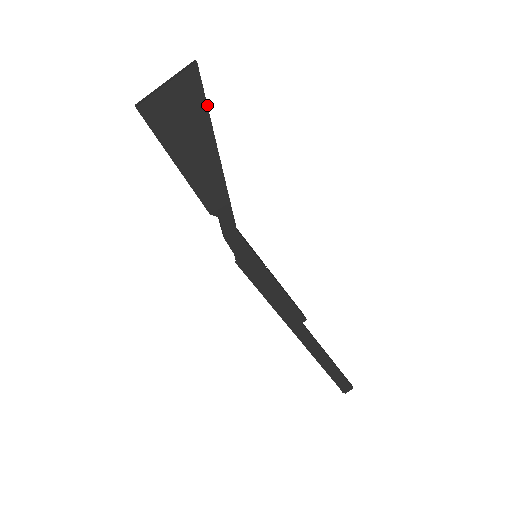
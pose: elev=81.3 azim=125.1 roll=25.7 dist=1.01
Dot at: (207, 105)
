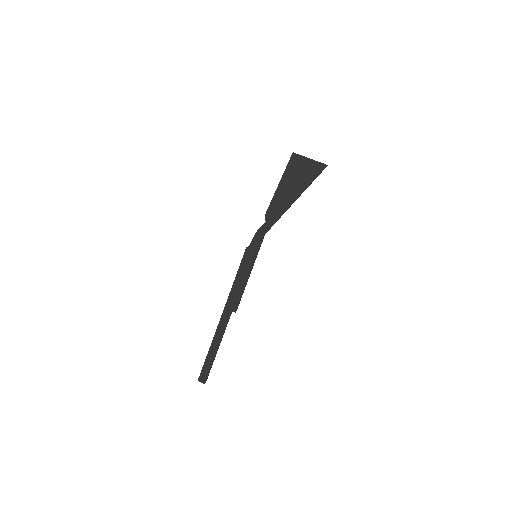
Dot at: occluded
